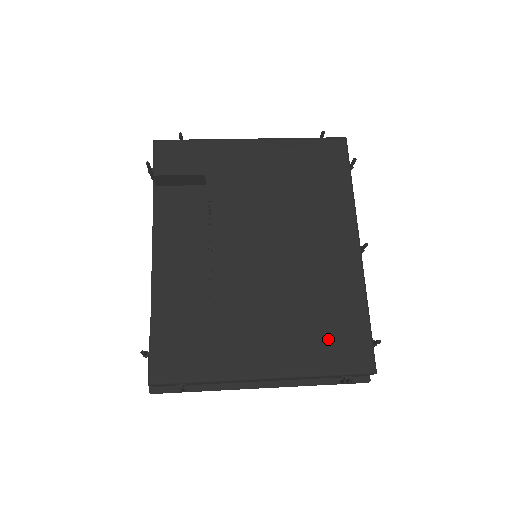
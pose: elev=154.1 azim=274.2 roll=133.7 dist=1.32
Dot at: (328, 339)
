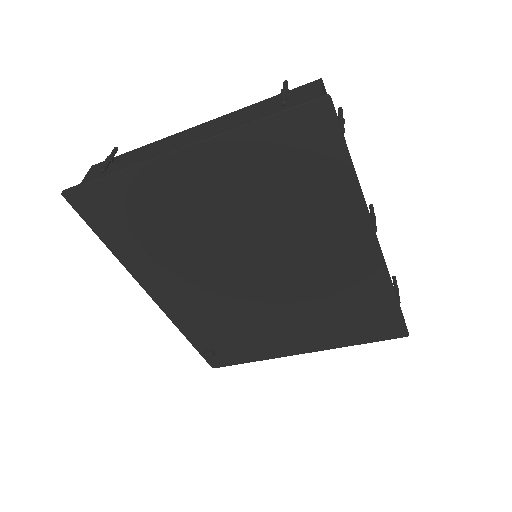
Dot at: occluded
